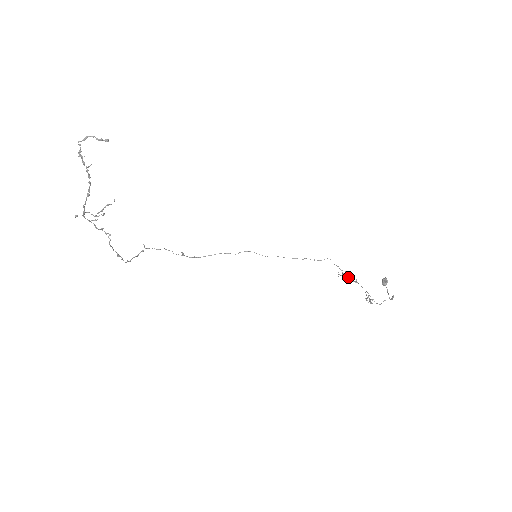
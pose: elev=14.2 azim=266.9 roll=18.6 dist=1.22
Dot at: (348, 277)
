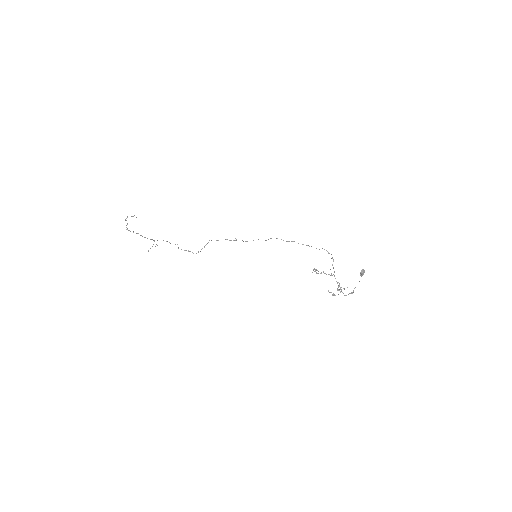
Dot at: occluded
